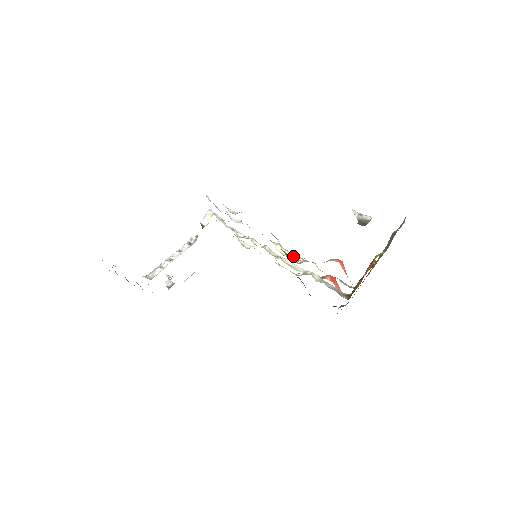
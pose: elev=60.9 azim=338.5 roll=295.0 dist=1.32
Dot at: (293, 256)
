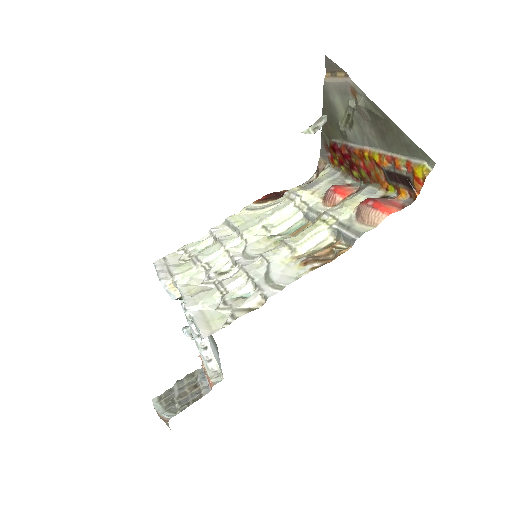
Dot at: (332, 247)
